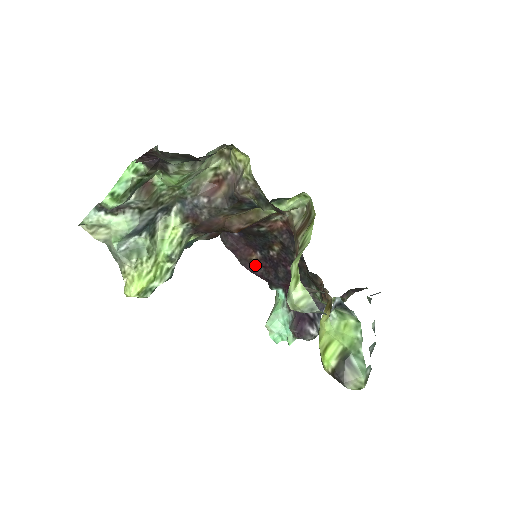
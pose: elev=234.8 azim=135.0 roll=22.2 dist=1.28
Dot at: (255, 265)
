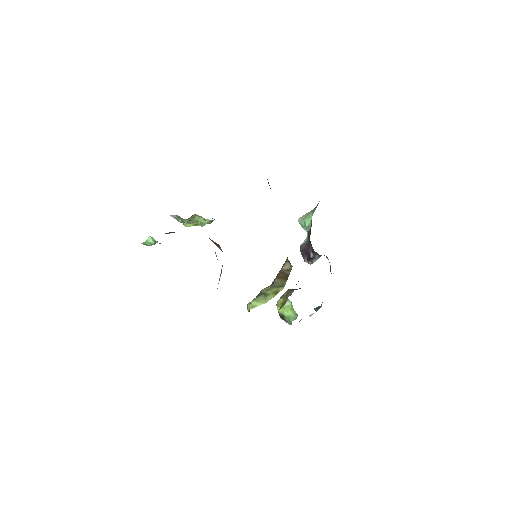
Dot at: occluded
